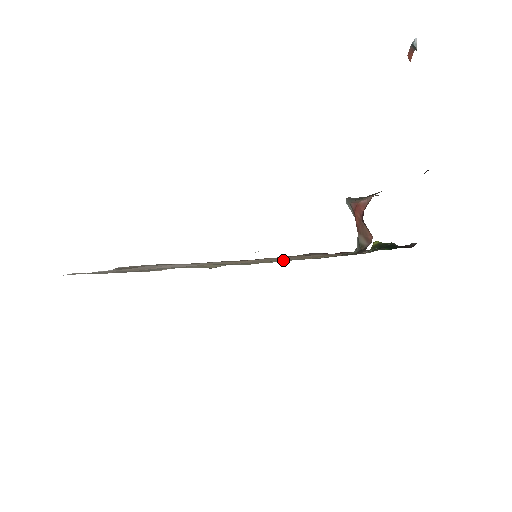
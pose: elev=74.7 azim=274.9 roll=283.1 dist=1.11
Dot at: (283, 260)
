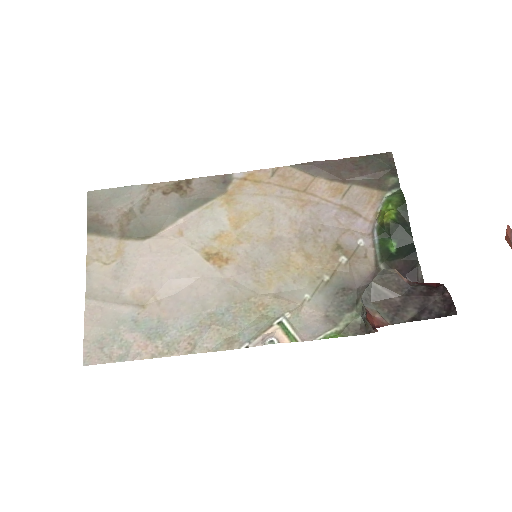
Dot at: (287, 282)
